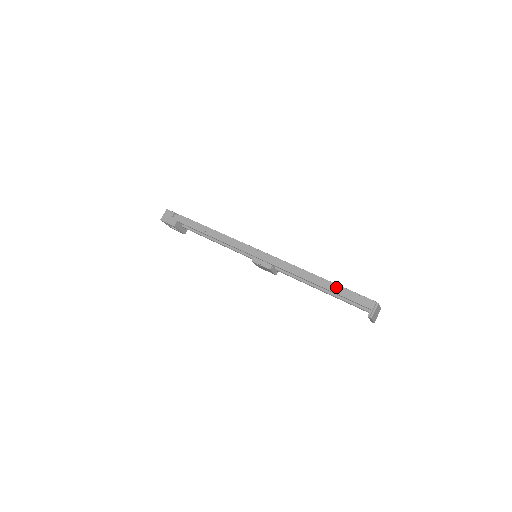
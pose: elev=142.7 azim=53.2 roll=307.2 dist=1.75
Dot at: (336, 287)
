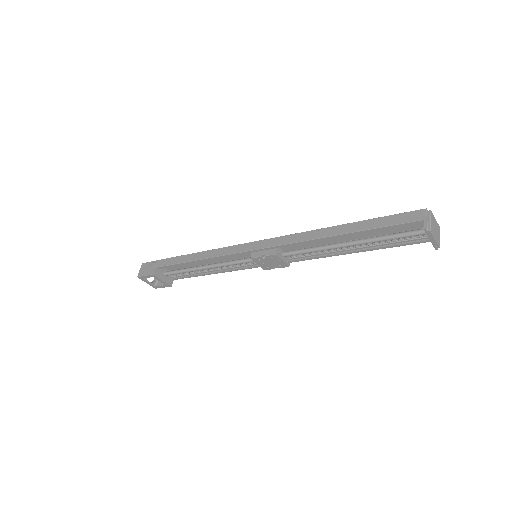
Dot at: (365, 223)
